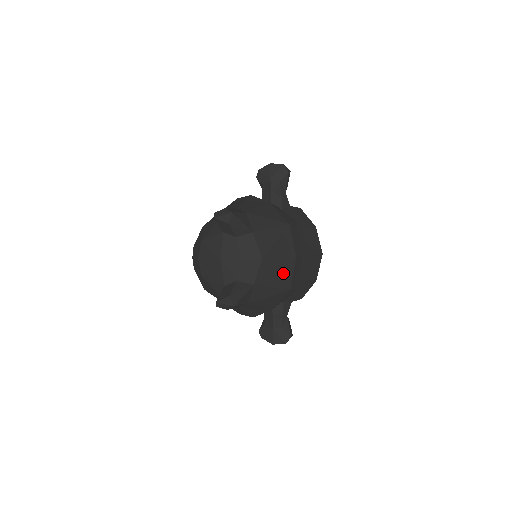
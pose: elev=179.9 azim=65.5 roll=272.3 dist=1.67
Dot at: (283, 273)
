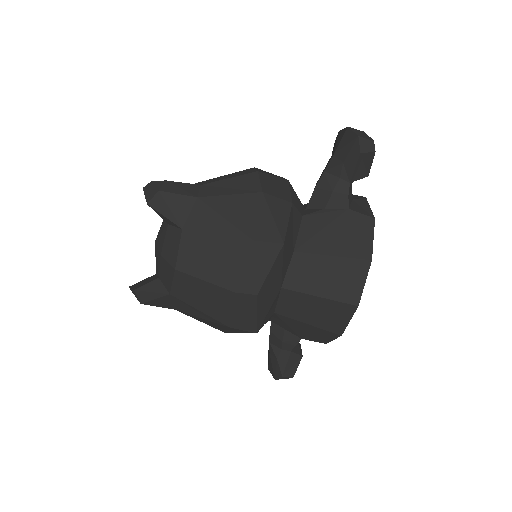
Dot at: (214, 302)
